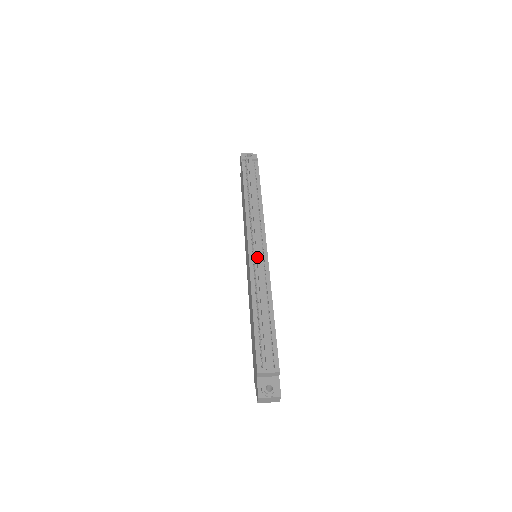
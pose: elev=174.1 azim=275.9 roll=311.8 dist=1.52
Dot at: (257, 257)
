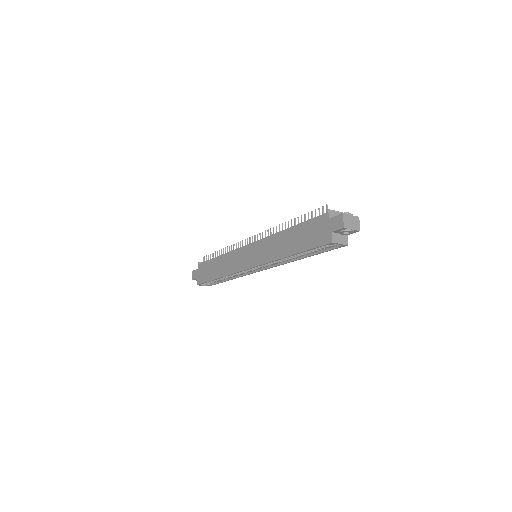
Dot at: occluded
